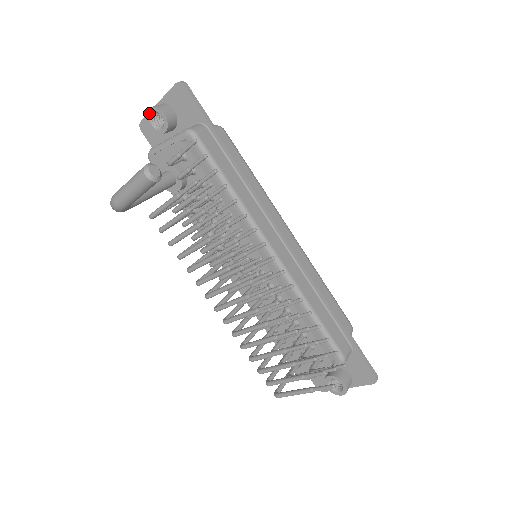
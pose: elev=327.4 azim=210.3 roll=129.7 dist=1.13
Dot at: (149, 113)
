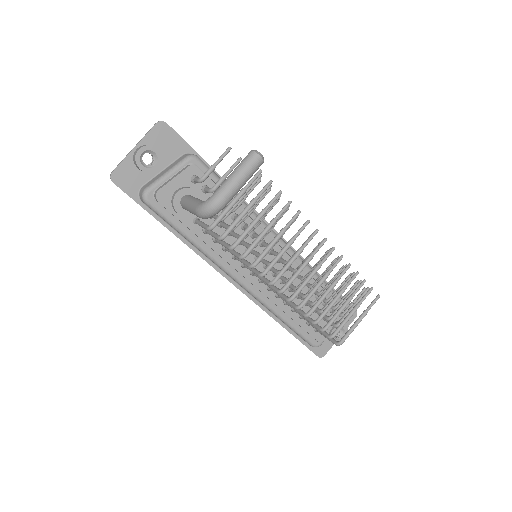
Dot at: (139, 153)
